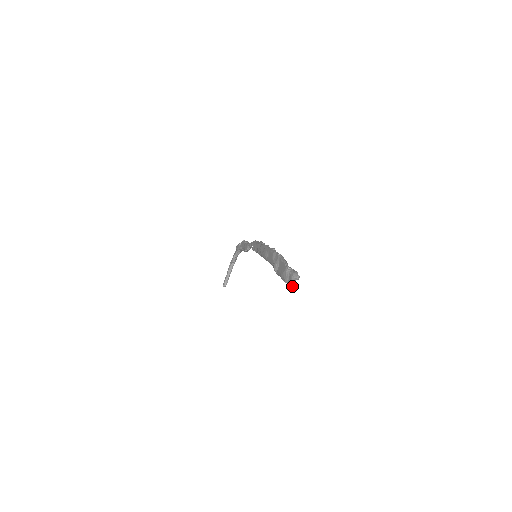
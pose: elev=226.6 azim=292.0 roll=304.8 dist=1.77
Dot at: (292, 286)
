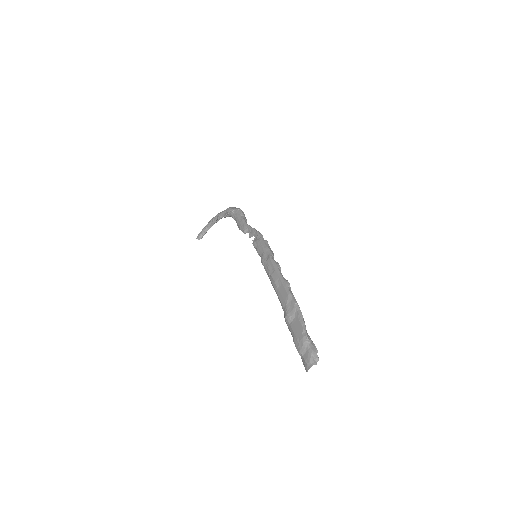
Dot at: (308, 368)
